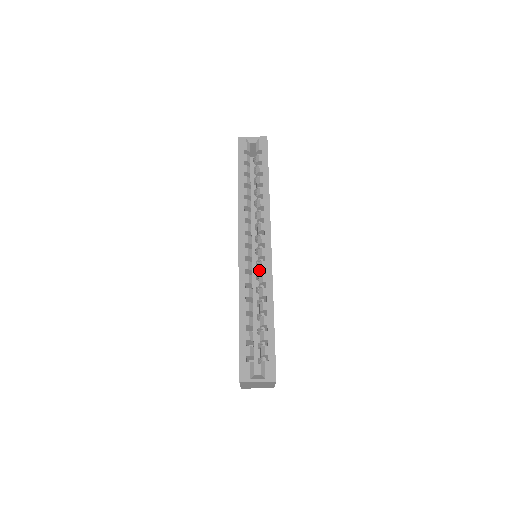
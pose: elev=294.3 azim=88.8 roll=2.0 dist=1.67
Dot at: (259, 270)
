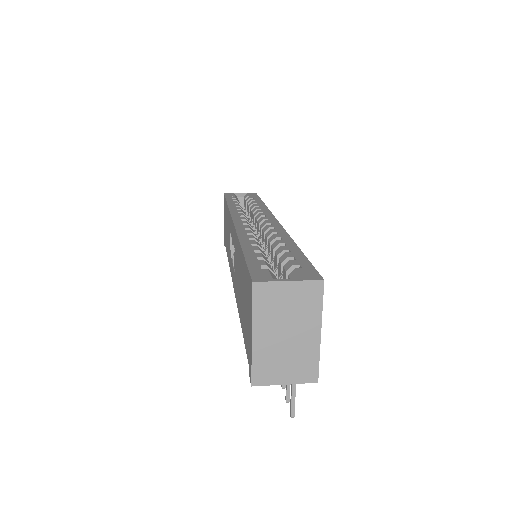
Dot at: (264, 233)
